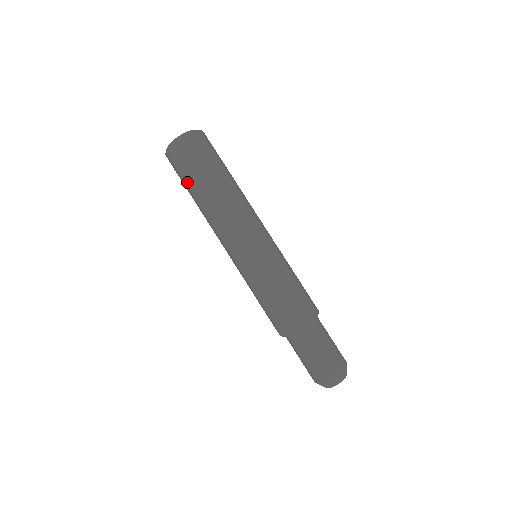
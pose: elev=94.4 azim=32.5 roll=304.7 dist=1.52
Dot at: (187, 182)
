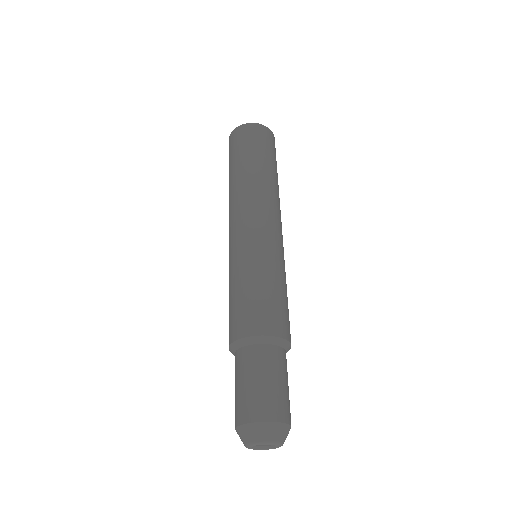
Dot at: (235, 158)
